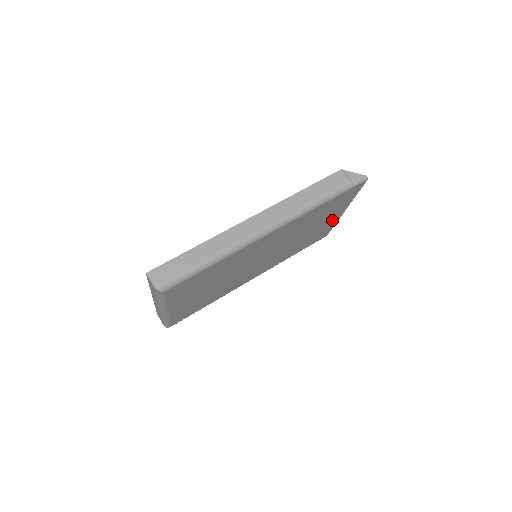
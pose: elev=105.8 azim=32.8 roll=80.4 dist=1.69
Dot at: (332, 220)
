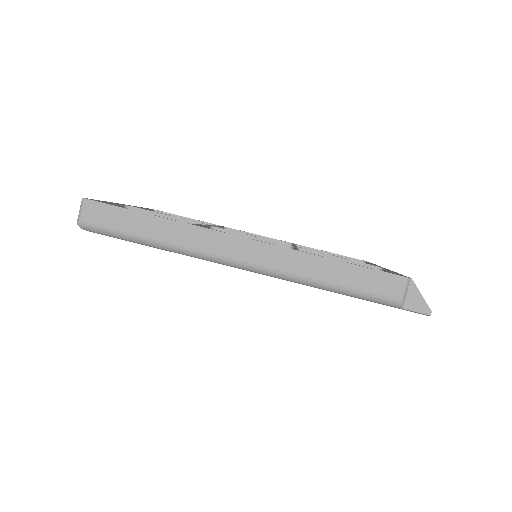
Dot at: occluded
